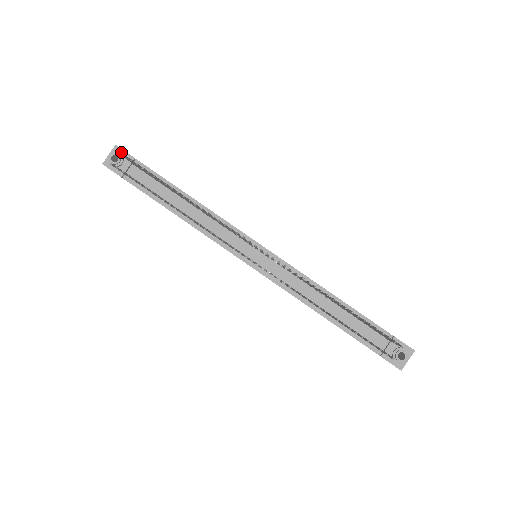
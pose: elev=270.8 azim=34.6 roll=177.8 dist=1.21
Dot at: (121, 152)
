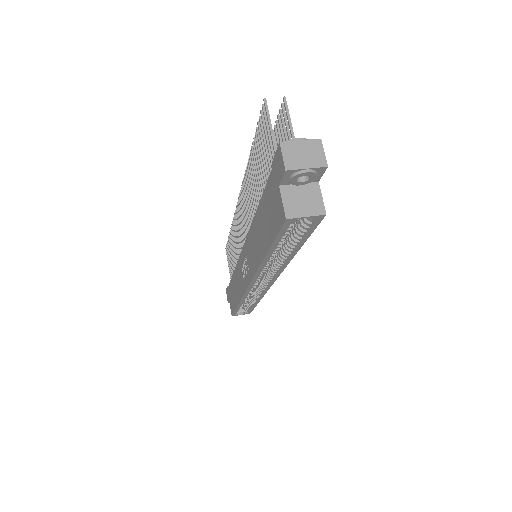
Dot at: occluded
